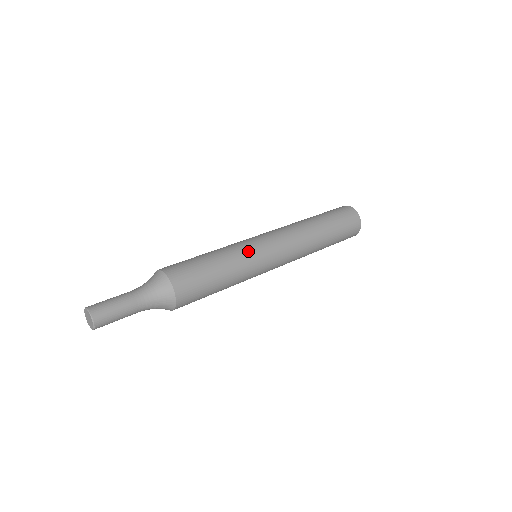
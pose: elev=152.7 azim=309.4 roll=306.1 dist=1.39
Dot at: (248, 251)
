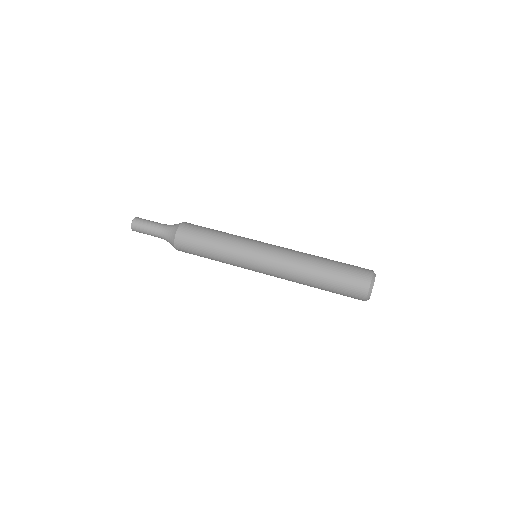
Dot at: (241, 244)
